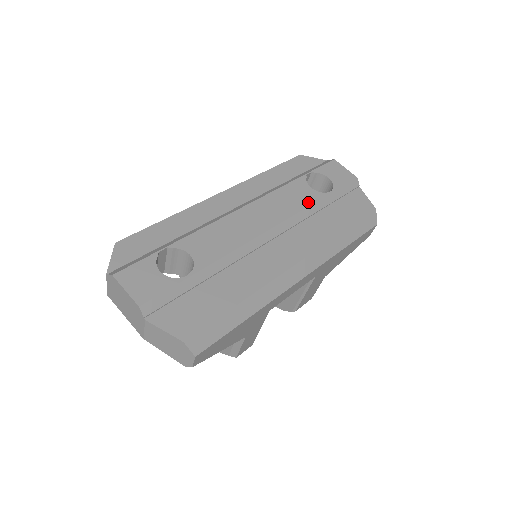
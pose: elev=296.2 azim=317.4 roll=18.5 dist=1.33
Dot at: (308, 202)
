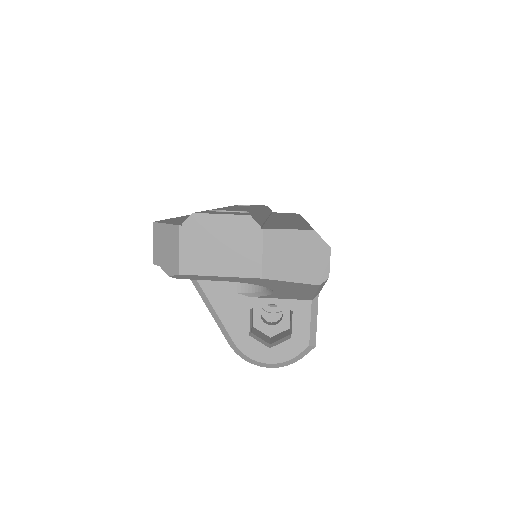
Dot at: occluded
